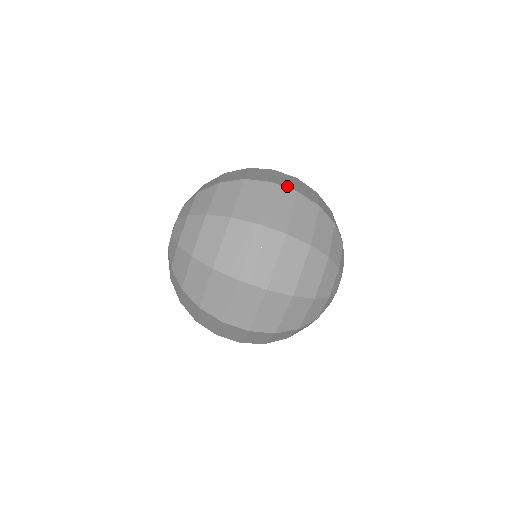
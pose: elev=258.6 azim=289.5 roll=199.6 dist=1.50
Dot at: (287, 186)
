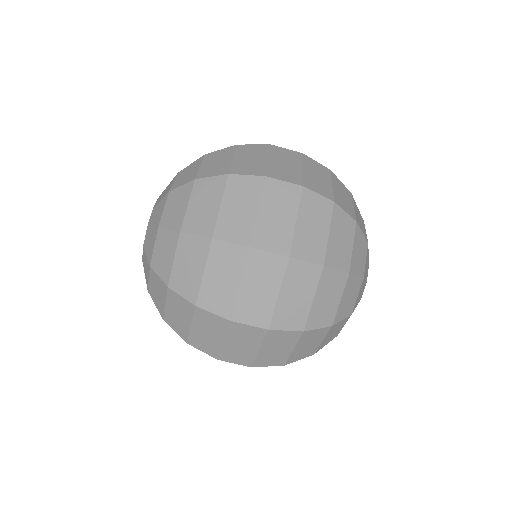
Dot at: (275, 247)
